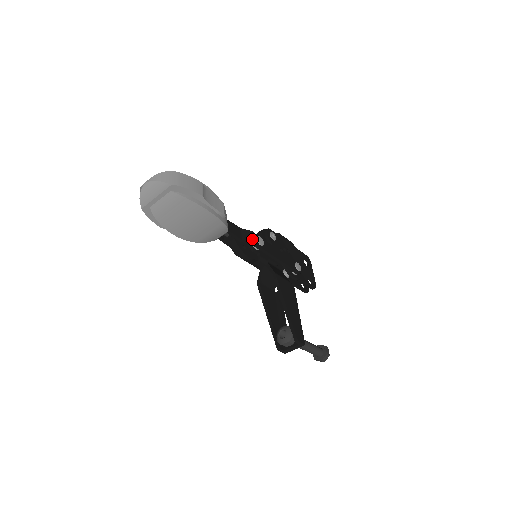
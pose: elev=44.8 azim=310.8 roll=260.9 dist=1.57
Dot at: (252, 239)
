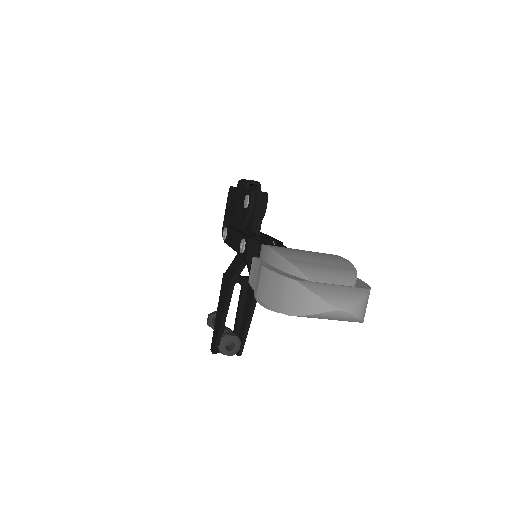
Dot at: occluded
